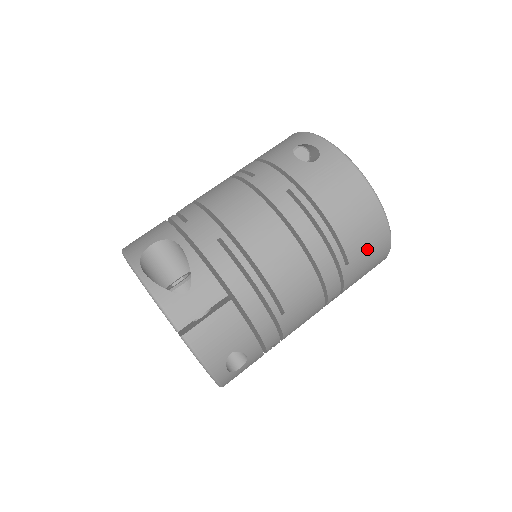
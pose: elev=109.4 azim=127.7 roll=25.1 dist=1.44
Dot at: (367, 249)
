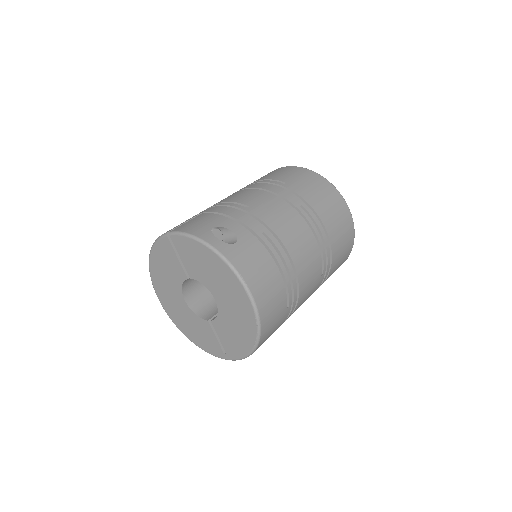
Dot at: (296, 177)
